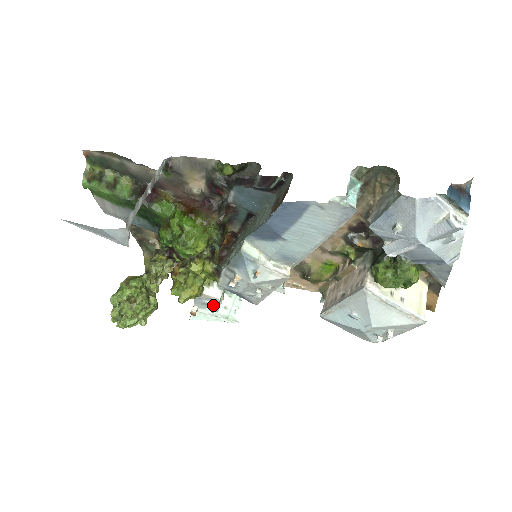
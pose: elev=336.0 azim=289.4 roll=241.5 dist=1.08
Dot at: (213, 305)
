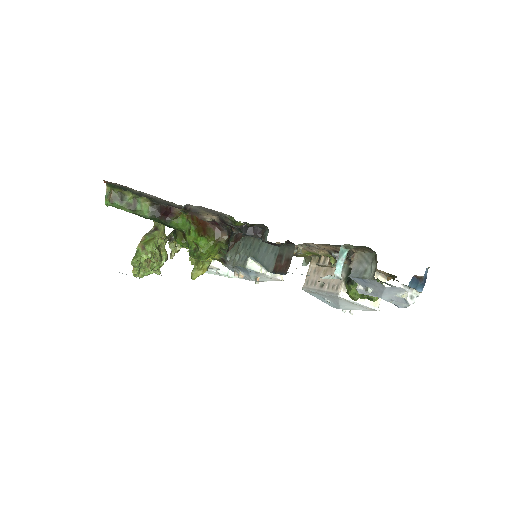
Dot at: (217, 269)
